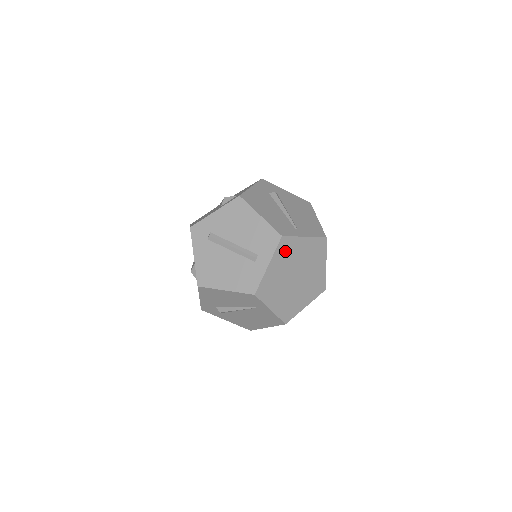
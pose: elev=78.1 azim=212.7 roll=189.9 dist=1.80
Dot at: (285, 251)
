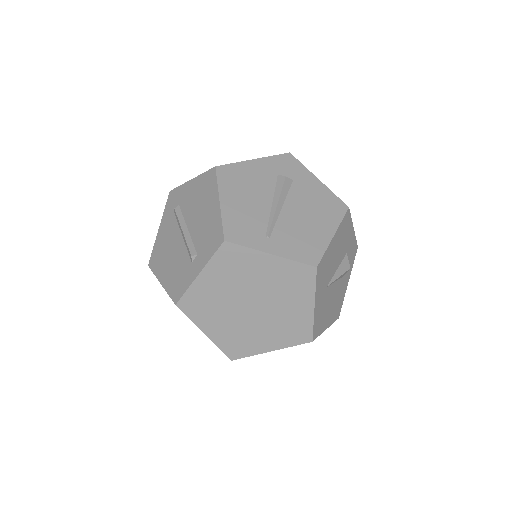
Dot at: (231, 263)
